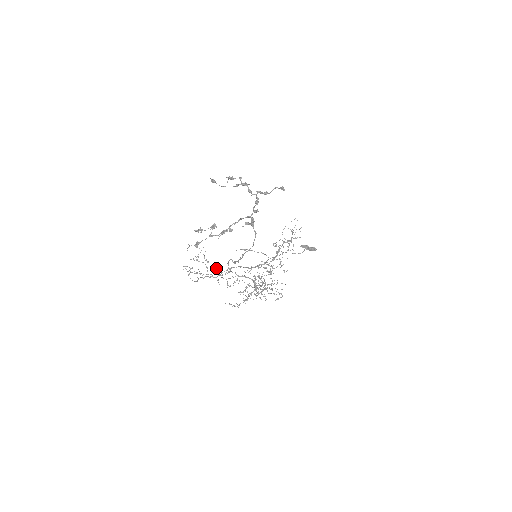
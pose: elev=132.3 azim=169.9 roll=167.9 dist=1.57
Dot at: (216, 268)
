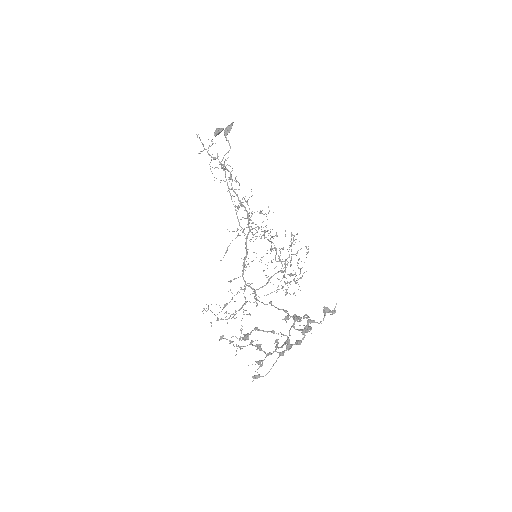
Dot at: occluded
